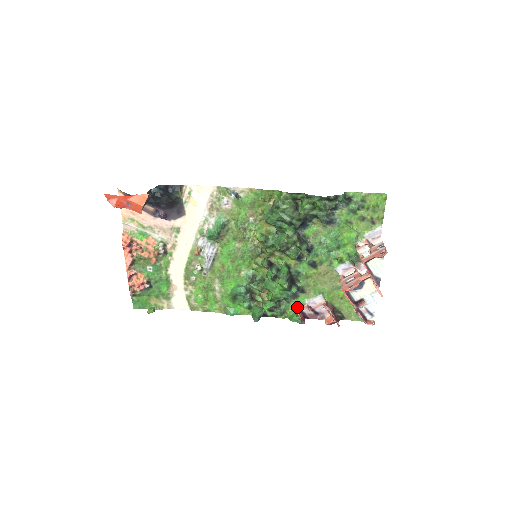
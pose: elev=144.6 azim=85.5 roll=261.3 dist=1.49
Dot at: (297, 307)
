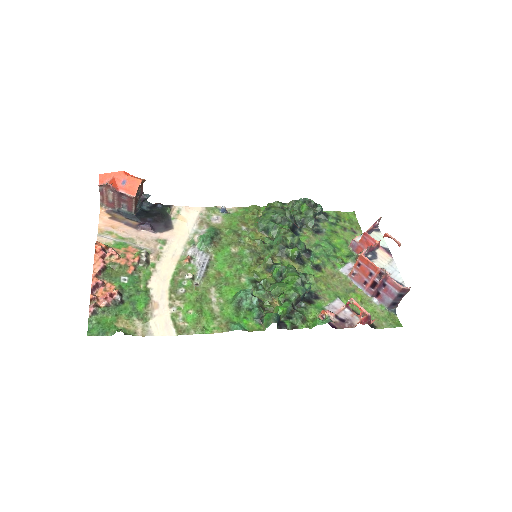
Dot at: (317, 313)
